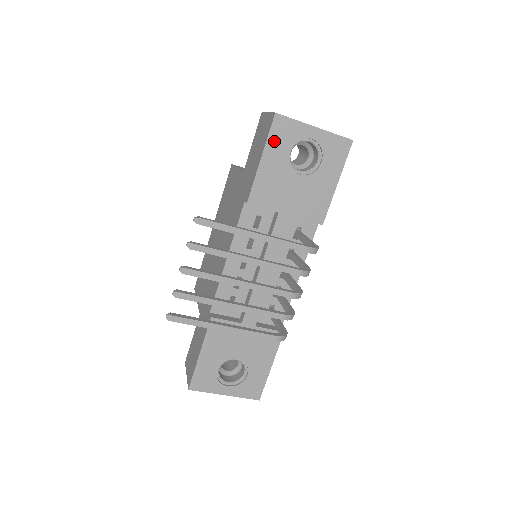
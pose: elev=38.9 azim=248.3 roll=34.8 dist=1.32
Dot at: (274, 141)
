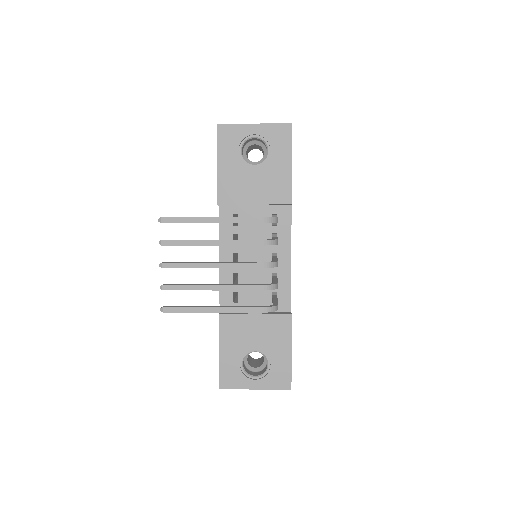
Dot at: (223, 147)
